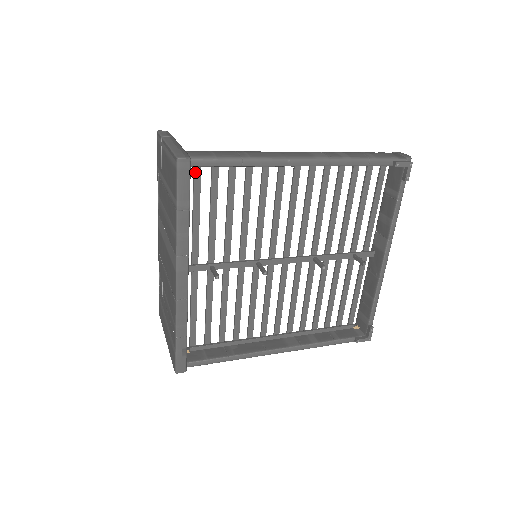
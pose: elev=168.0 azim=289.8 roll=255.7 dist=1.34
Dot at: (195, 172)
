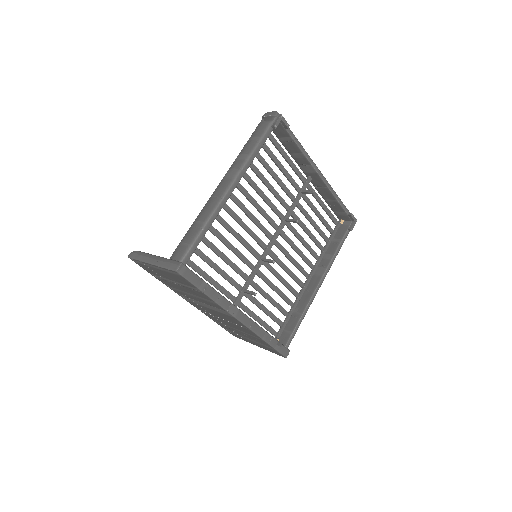
Dot at: occluded
